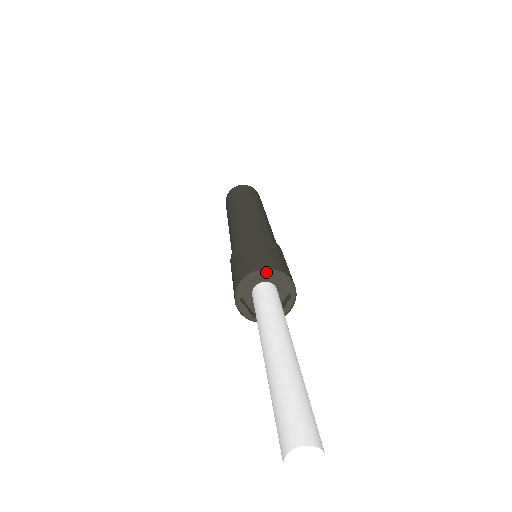
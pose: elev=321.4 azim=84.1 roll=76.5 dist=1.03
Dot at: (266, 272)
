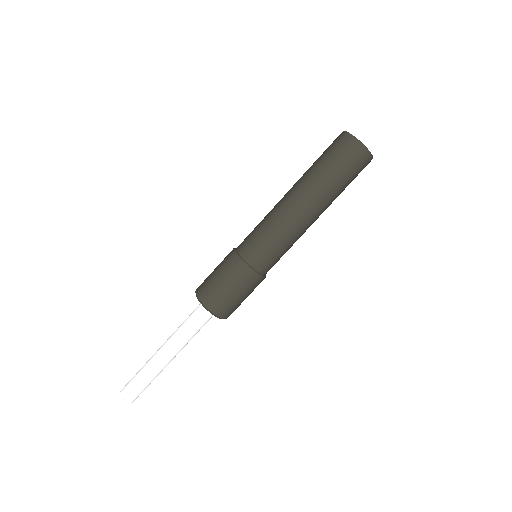
Dot at: (200, 302)
